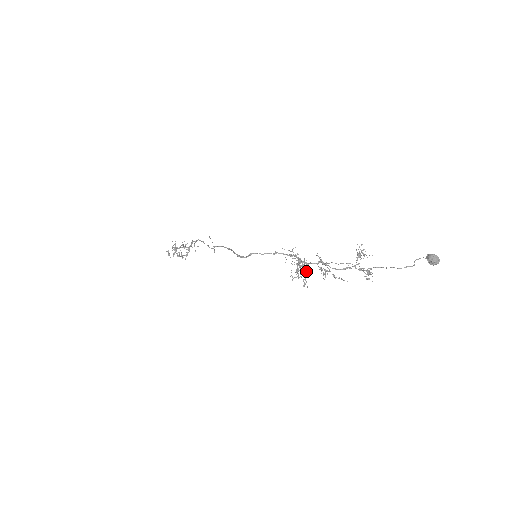
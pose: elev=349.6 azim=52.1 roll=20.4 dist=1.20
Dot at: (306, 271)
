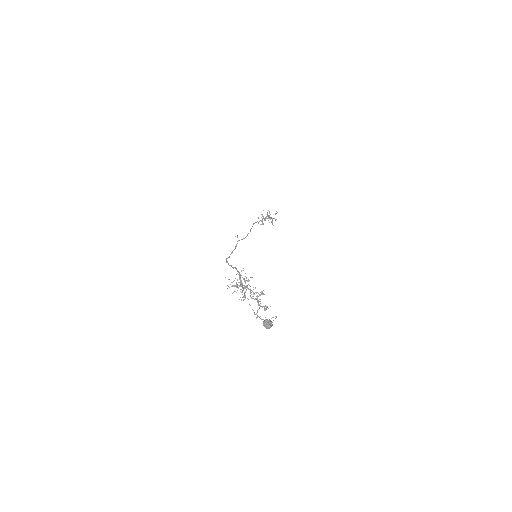
Dot at: (244, 288)
